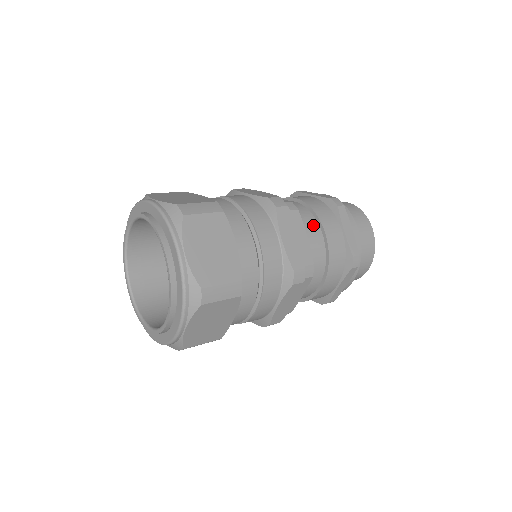
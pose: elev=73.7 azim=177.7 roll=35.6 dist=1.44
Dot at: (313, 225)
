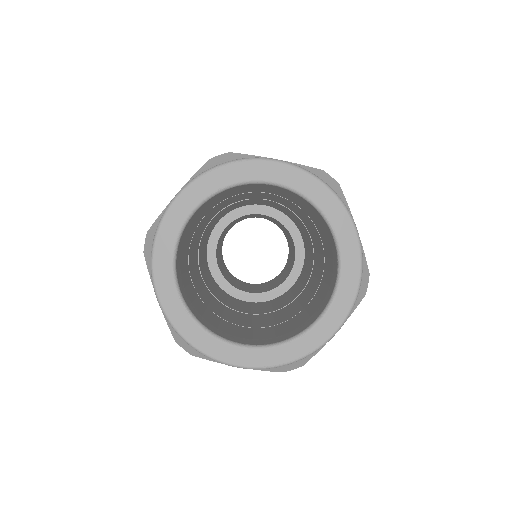
Dot at: occluded
